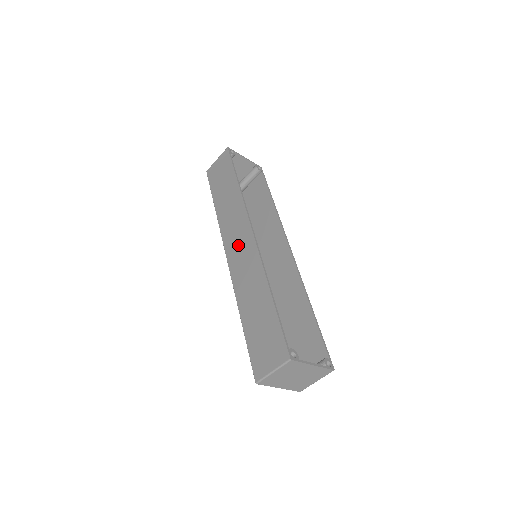
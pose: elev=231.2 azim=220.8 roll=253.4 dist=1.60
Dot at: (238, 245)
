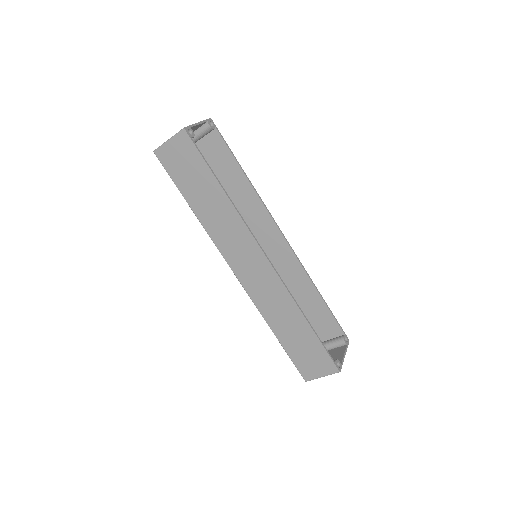
Dot at: (249, 267)
